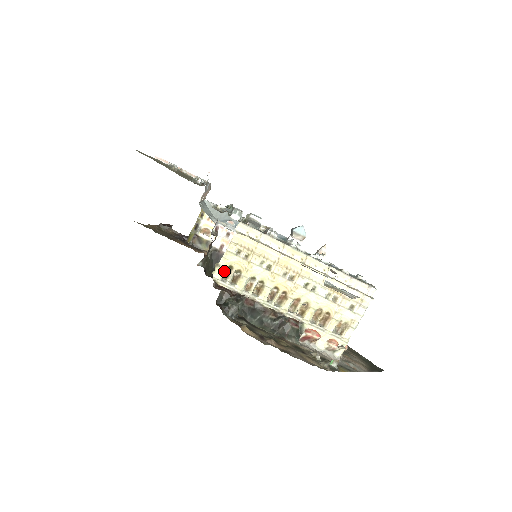
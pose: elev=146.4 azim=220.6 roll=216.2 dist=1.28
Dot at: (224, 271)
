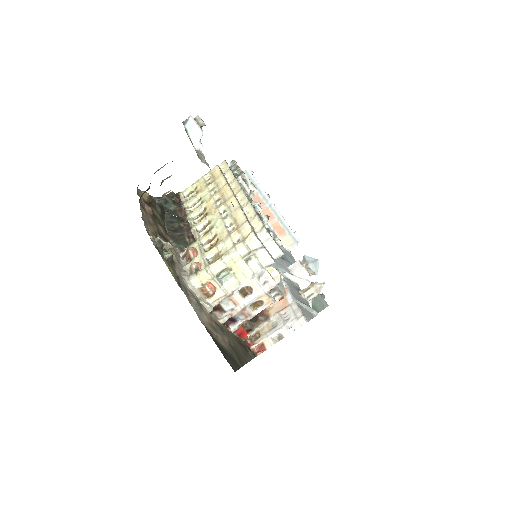
Dot at: (191, 190)
